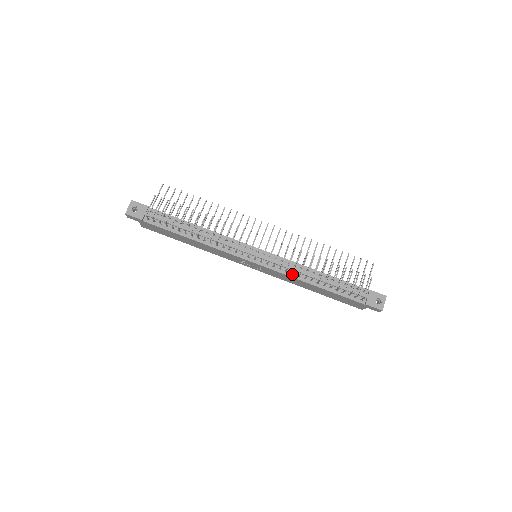
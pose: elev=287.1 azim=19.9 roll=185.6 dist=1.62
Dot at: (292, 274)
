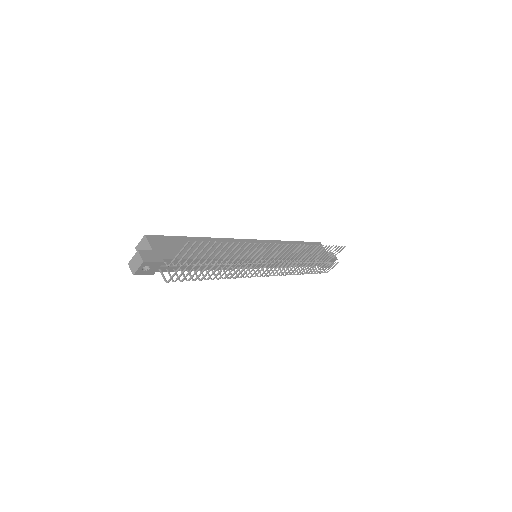
Dot at: occluded
